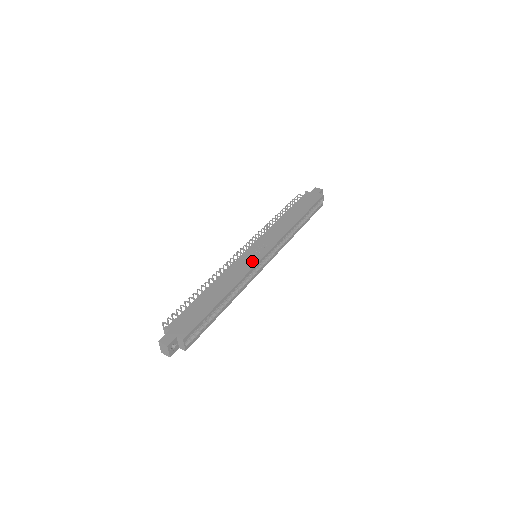
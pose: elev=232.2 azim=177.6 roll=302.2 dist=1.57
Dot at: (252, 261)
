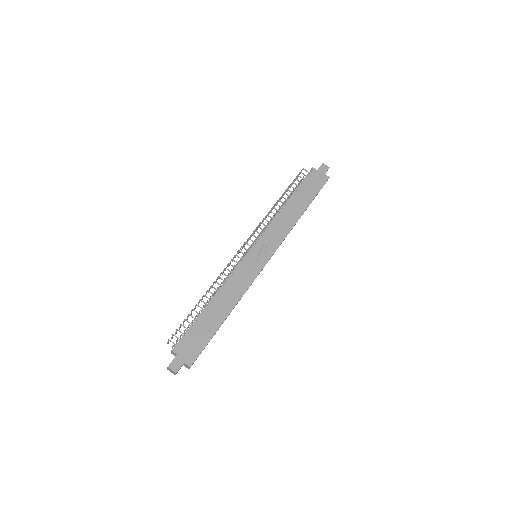
Dot at: (254, 270)
